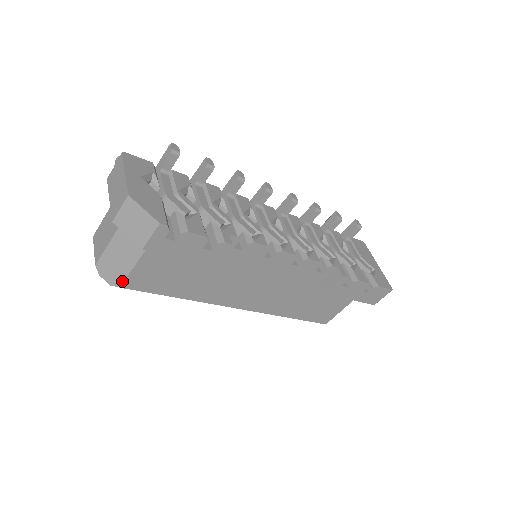
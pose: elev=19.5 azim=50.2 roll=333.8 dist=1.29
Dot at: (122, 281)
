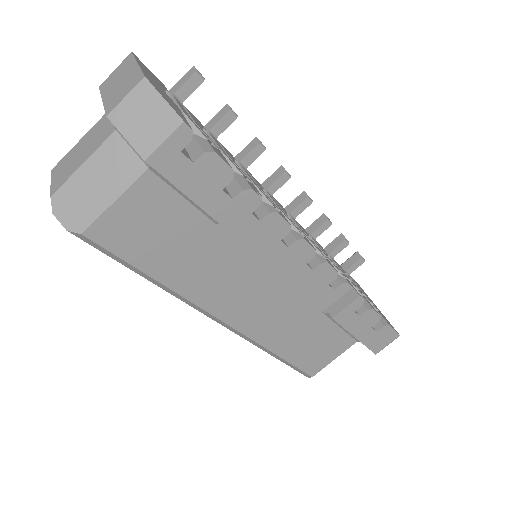
Dot at: (88, 224)
